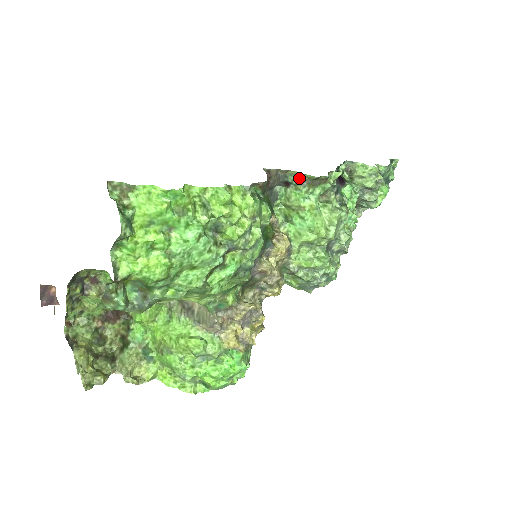
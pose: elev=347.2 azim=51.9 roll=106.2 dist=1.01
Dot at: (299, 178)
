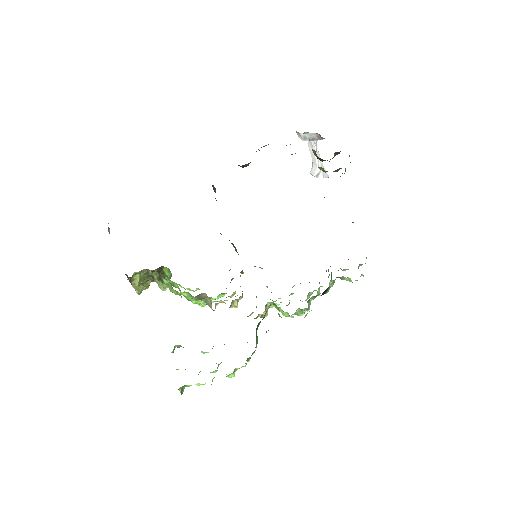
Dot at: occluded
